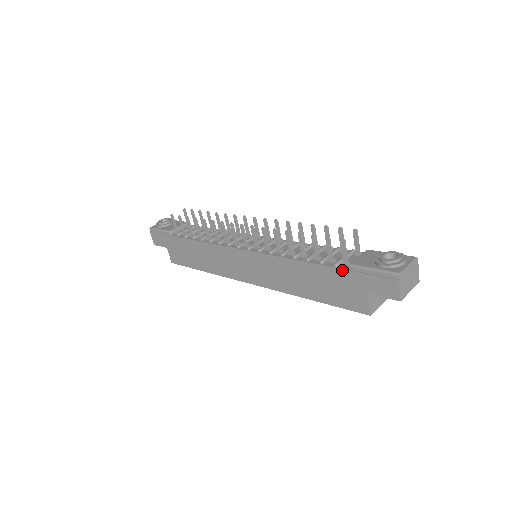
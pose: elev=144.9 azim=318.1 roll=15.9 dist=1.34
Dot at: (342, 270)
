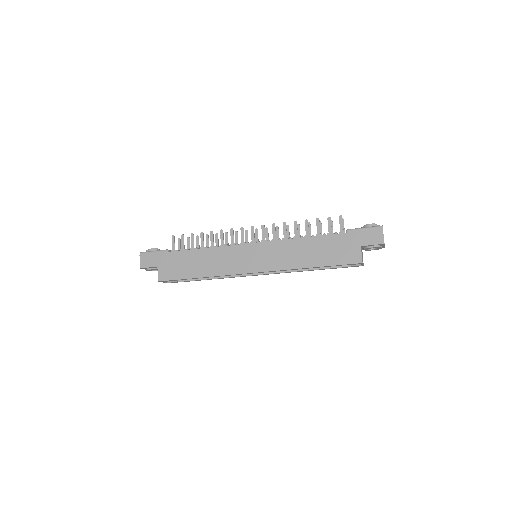
Dot at: (342, 234)
